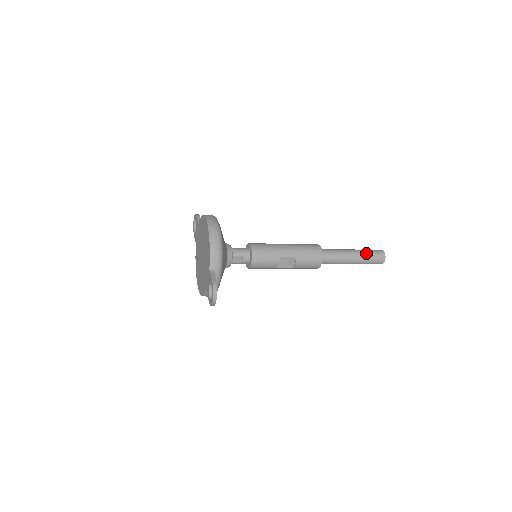
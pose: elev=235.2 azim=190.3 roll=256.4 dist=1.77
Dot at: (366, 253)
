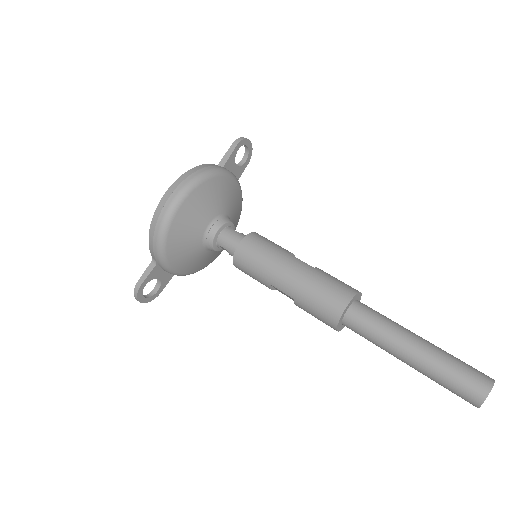
Dot at: (438, 371)
